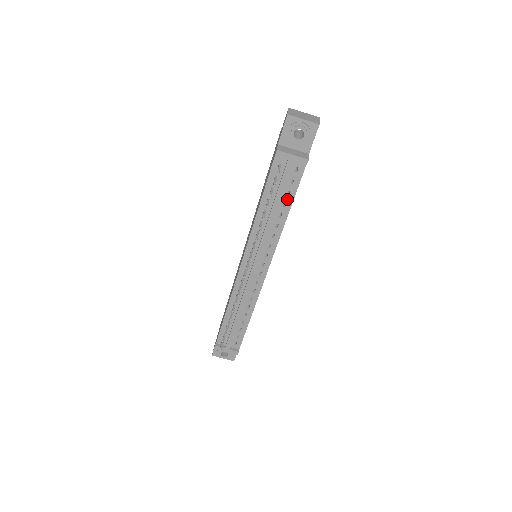
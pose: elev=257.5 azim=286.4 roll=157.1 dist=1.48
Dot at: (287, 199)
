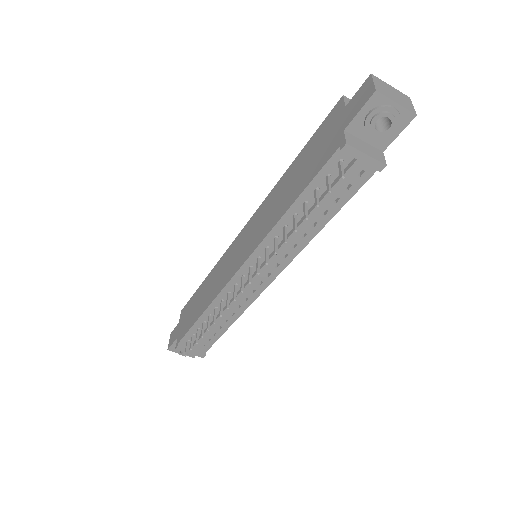
Dot at: (332, 207)
